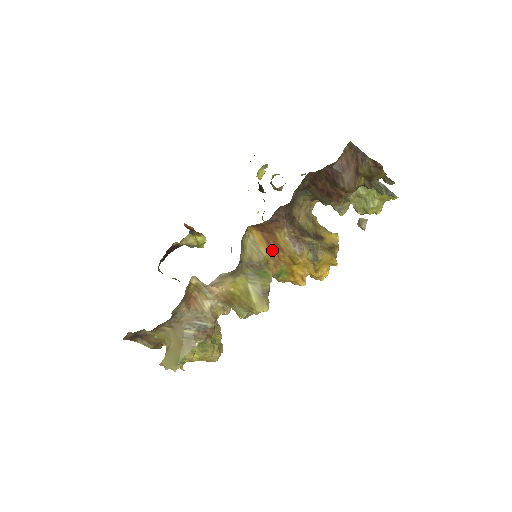
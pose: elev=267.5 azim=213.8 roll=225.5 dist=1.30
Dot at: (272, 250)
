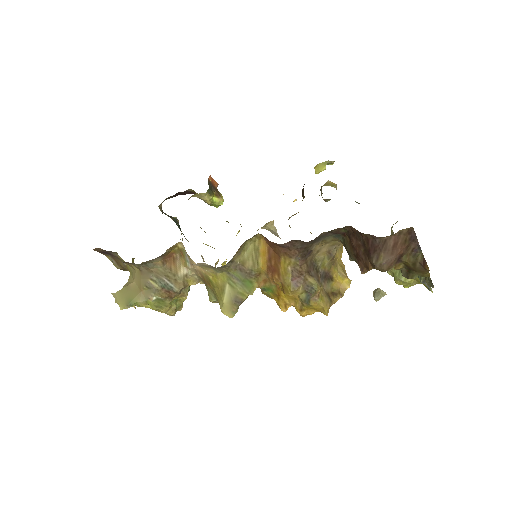
Dot at: (270, 267)
